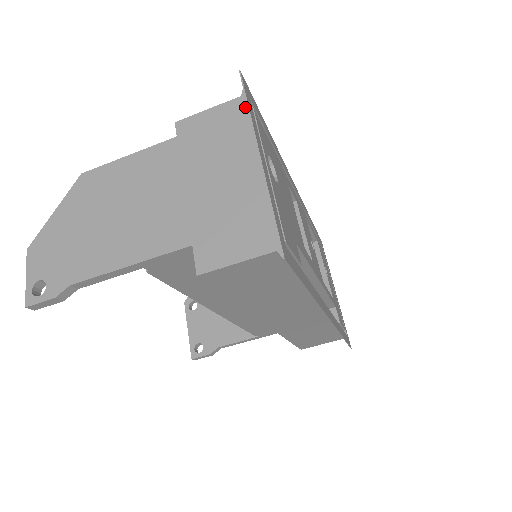
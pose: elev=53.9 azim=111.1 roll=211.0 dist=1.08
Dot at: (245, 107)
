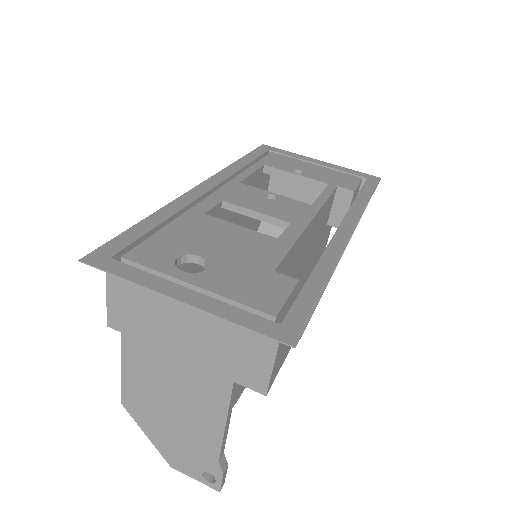
Dot at: occluded
